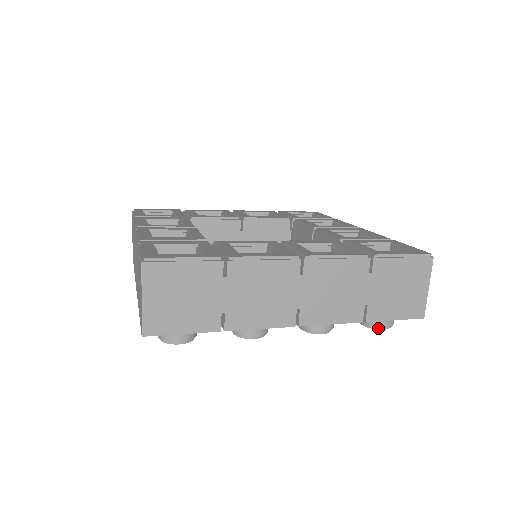
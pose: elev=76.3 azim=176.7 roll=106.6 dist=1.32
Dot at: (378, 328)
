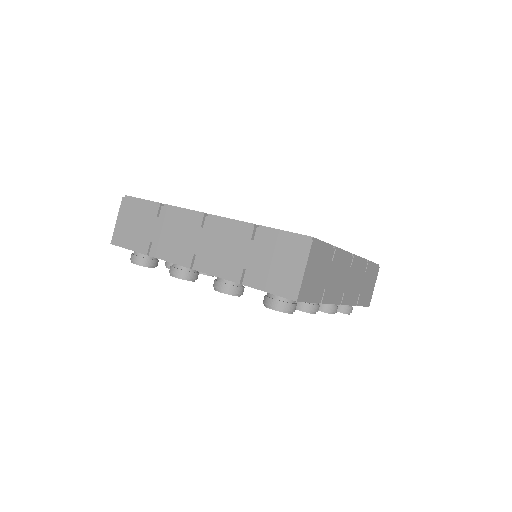
Dot at: (348, 313)
